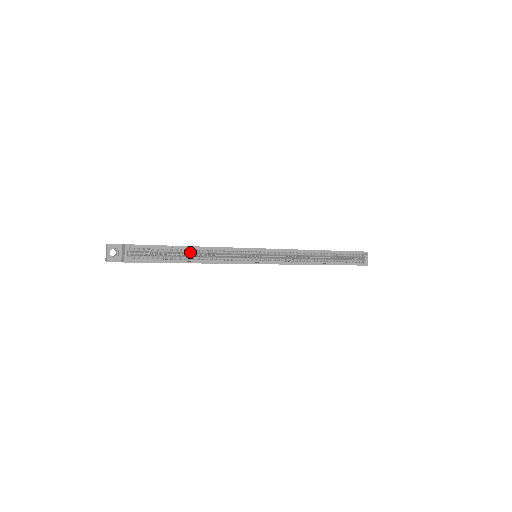
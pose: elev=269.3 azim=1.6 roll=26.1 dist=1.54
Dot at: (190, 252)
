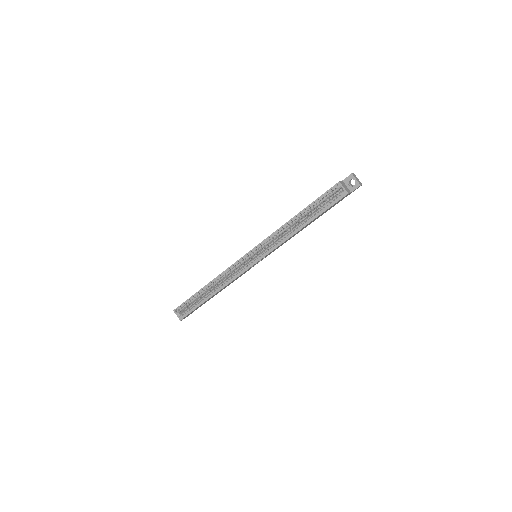
Dot at: (208, 289)
